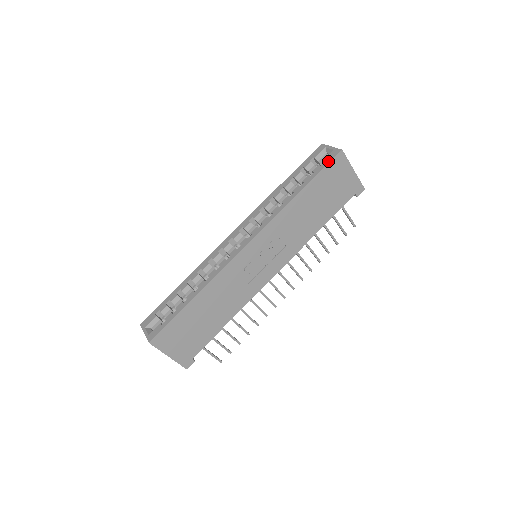
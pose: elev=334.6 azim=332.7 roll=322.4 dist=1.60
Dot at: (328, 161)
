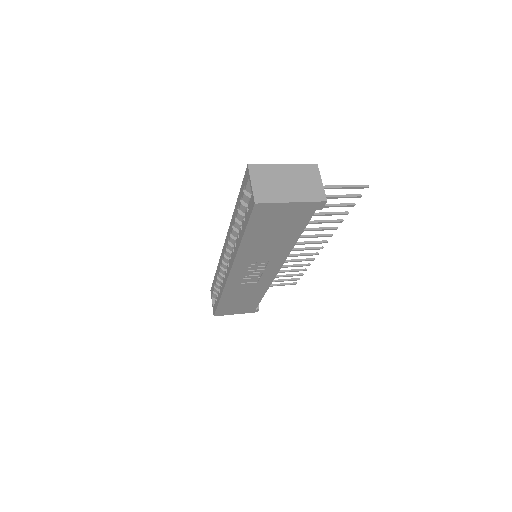
Dot at: (249, 213)
